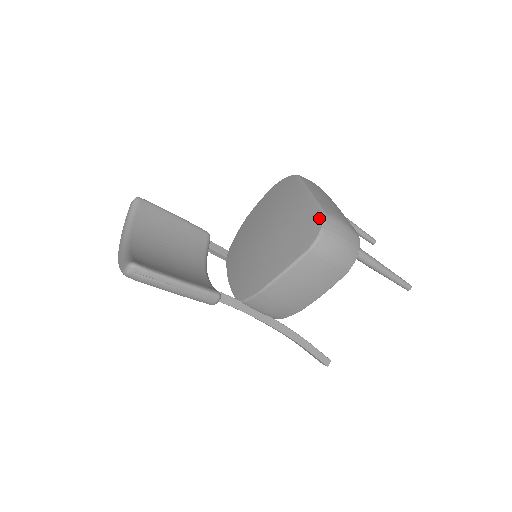
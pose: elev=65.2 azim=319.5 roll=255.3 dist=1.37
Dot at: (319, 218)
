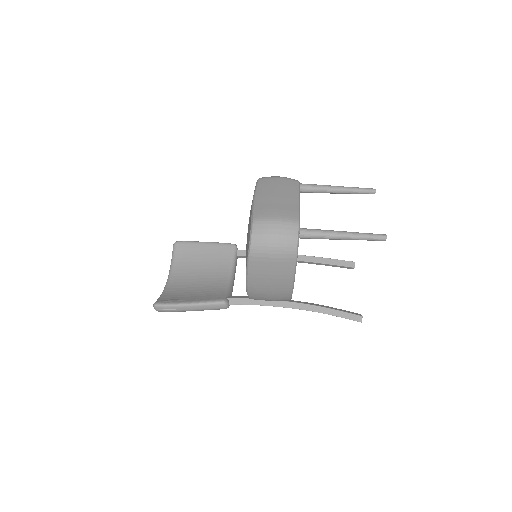
Dot at: (250, 226)
